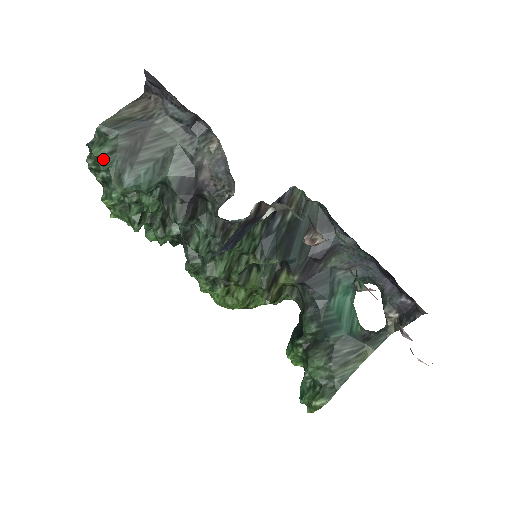
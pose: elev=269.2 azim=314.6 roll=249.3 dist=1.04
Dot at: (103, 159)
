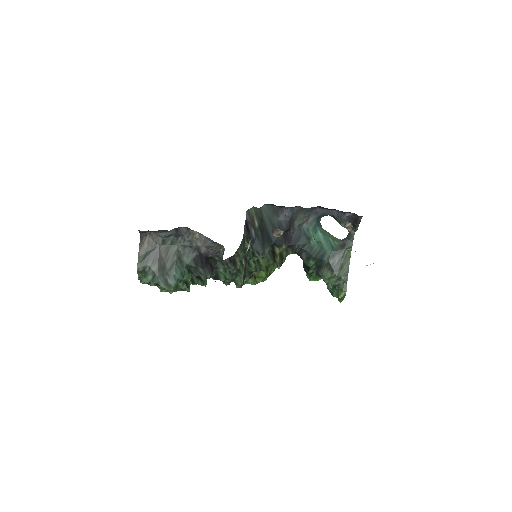
Dot at: (151, 281)
